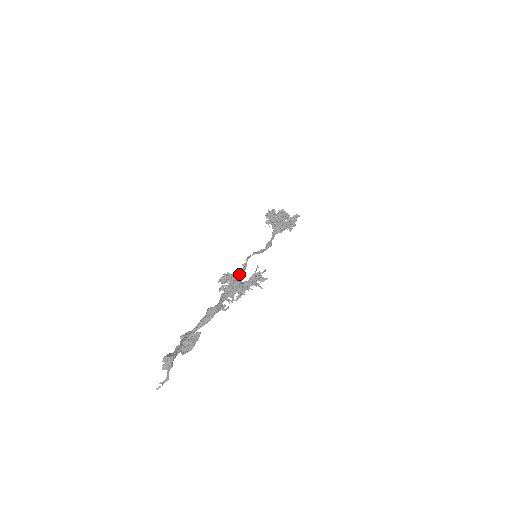
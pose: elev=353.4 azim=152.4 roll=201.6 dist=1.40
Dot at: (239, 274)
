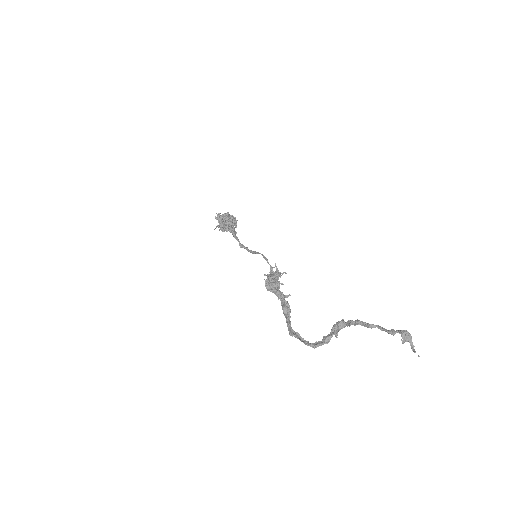
Dot at: (274, 273)
